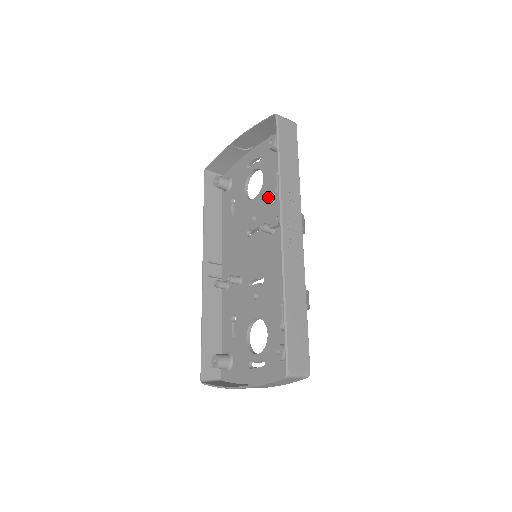
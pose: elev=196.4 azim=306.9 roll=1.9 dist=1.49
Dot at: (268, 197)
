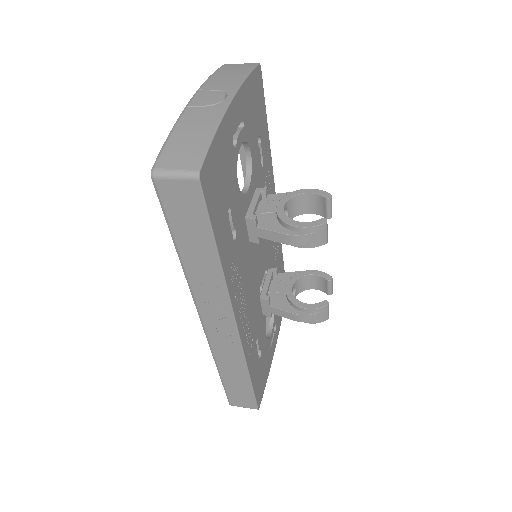
Dot at: occluded
